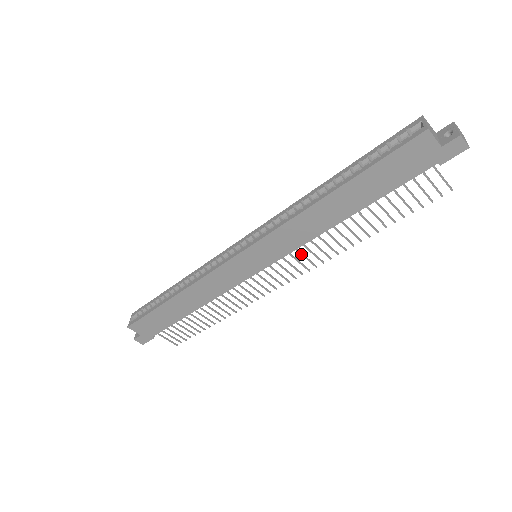
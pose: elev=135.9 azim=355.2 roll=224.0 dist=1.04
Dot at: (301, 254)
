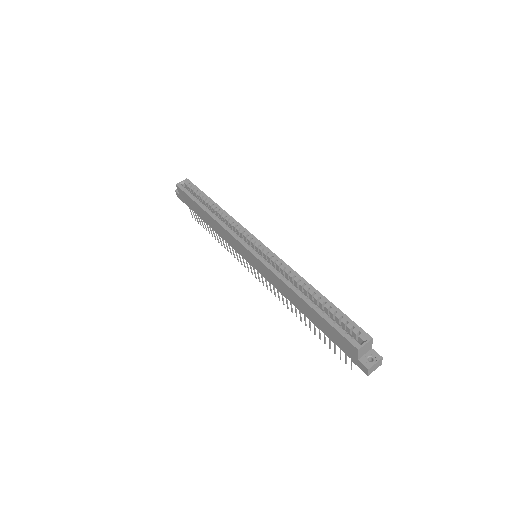
Dot at: (273, 286)
